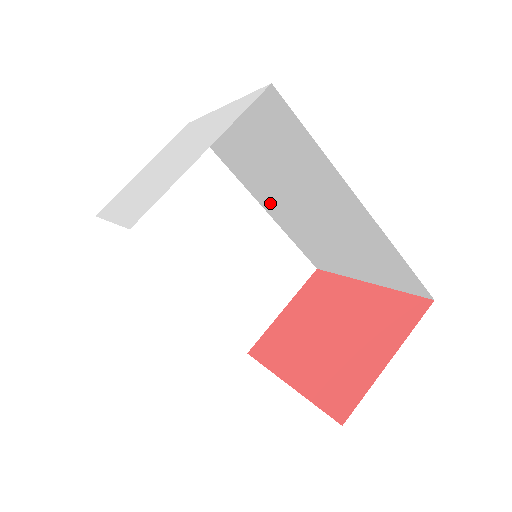
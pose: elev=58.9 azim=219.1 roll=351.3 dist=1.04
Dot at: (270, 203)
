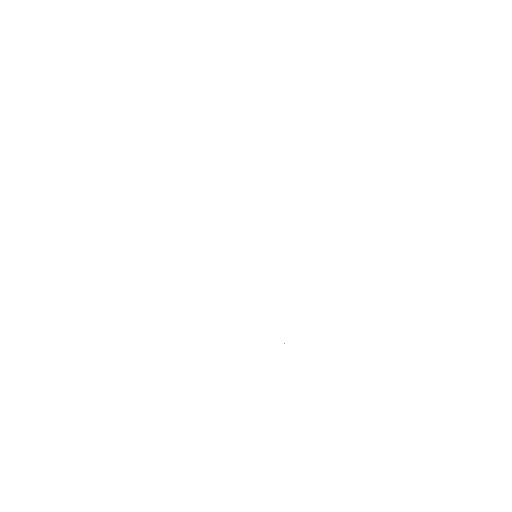
Dot at: occluded
